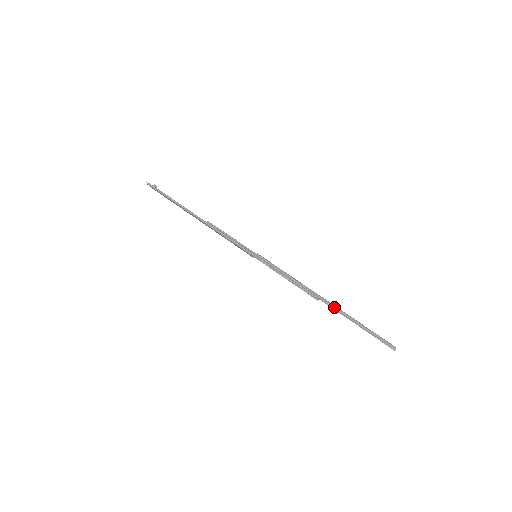
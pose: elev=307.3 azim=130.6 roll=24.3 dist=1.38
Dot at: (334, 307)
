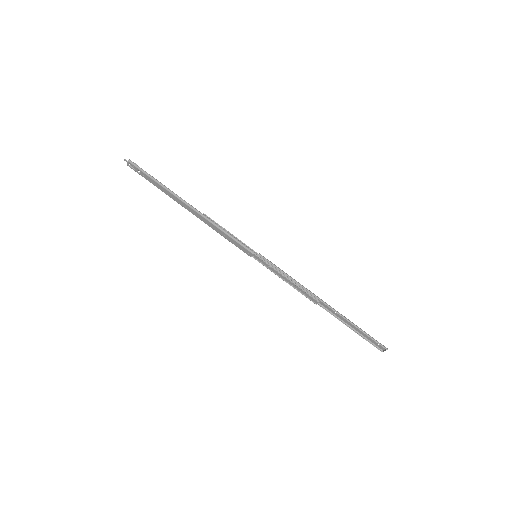
Dot at: (335, 310)
